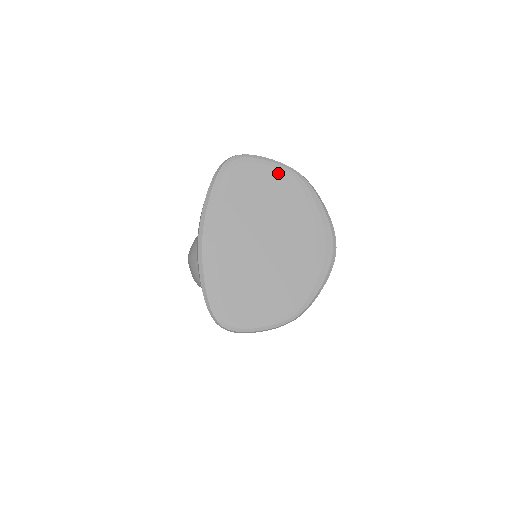
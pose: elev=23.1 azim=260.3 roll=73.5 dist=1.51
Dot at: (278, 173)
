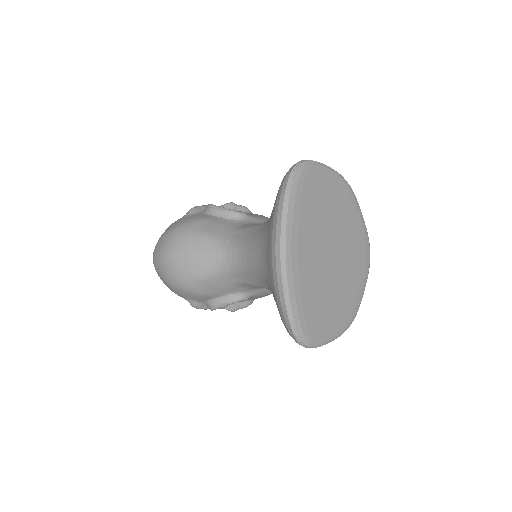
Dot at: (335, 181)
